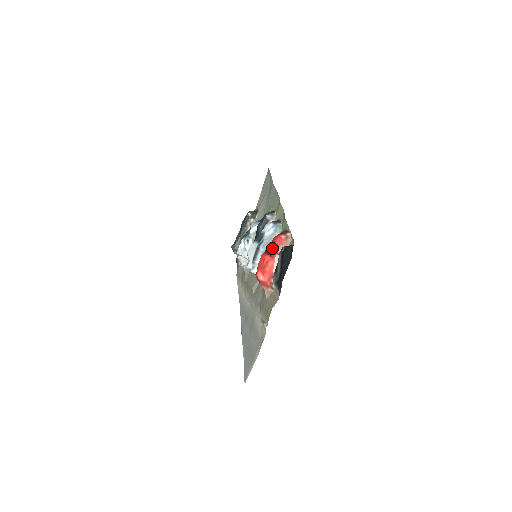
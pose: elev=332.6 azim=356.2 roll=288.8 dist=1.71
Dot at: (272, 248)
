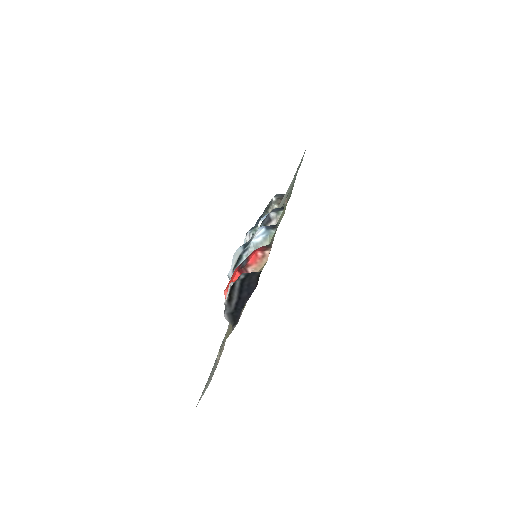
Dot at: (244, 265)
